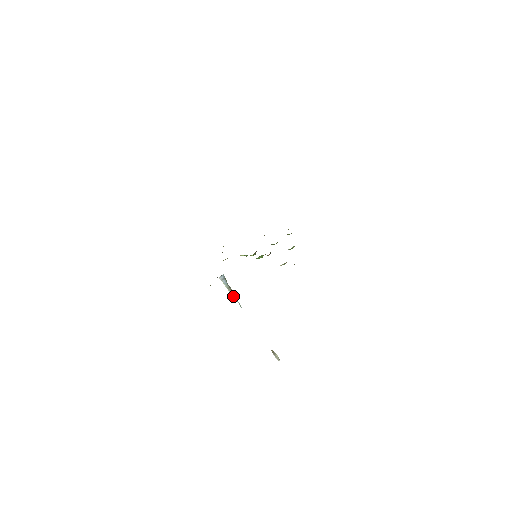
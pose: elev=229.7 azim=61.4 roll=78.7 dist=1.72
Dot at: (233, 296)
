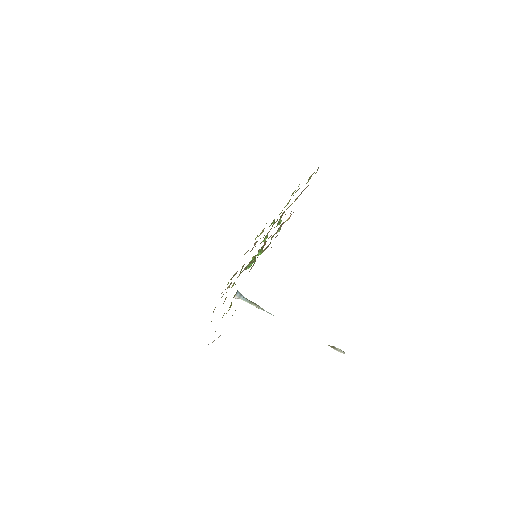
Dot at: (259, 308)
